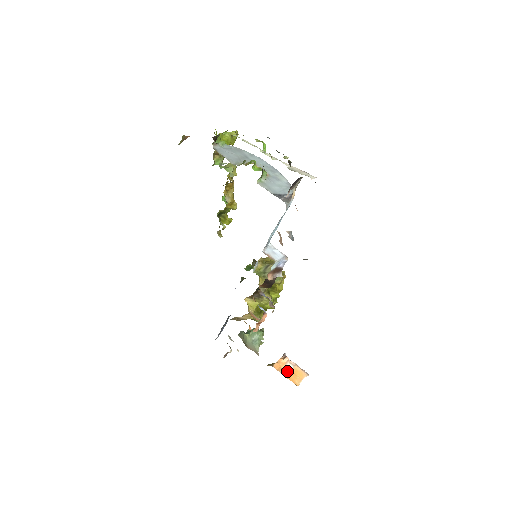
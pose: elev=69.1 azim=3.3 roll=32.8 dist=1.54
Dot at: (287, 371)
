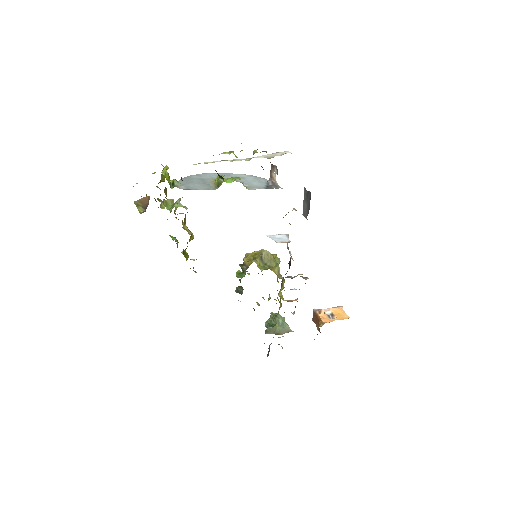
Dot at: (332, 317)
